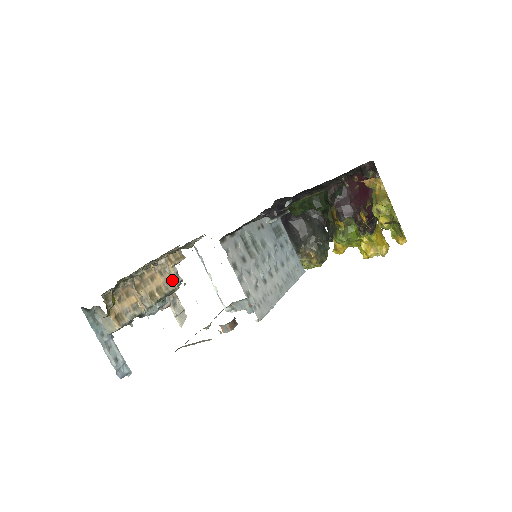
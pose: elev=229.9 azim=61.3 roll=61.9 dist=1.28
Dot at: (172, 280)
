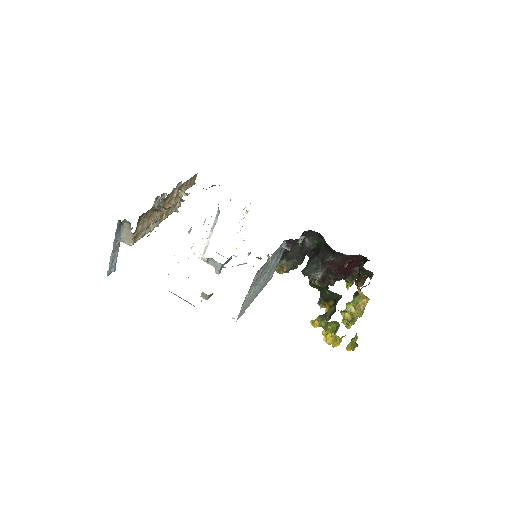
Dot at: (178, 203)
